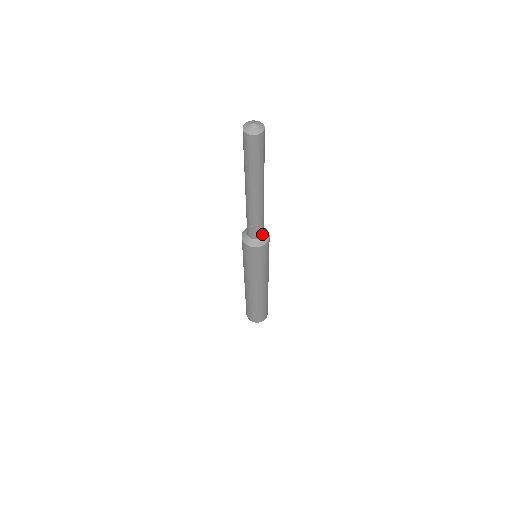
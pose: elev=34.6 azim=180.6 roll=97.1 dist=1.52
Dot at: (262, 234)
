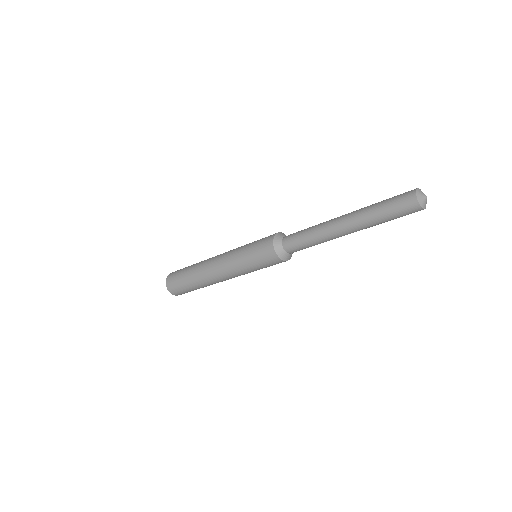
Dot at: occluded
